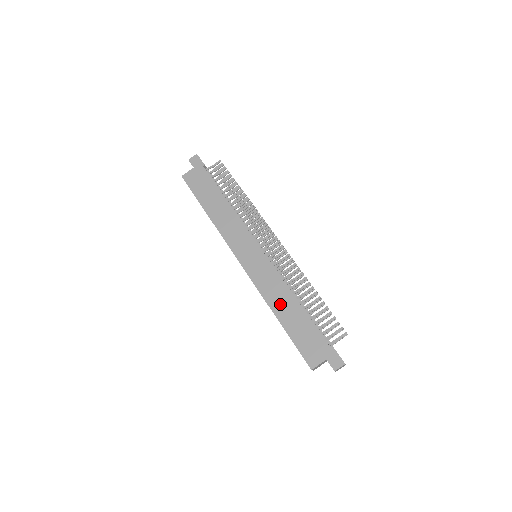
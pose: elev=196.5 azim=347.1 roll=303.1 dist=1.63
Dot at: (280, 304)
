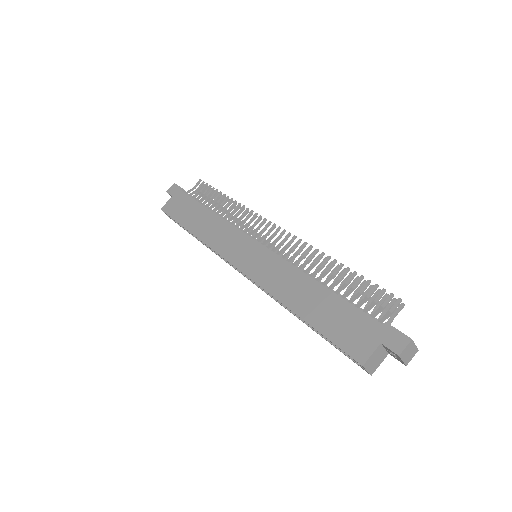
Dot at: (295, 294)
